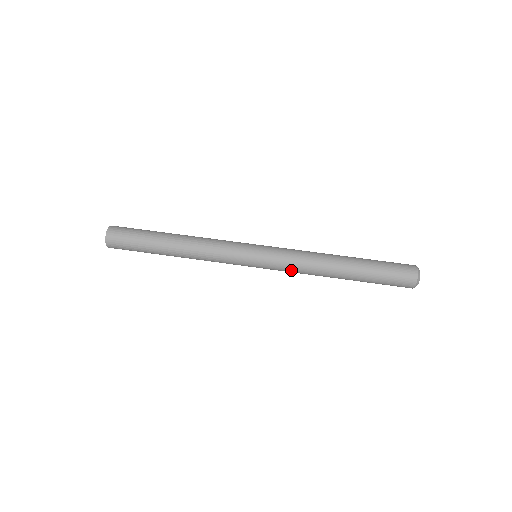
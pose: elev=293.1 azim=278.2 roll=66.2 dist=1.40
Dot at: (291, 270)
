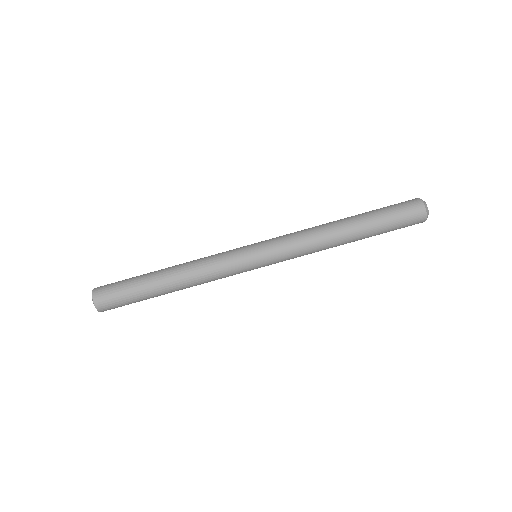
Dot at: occluded
